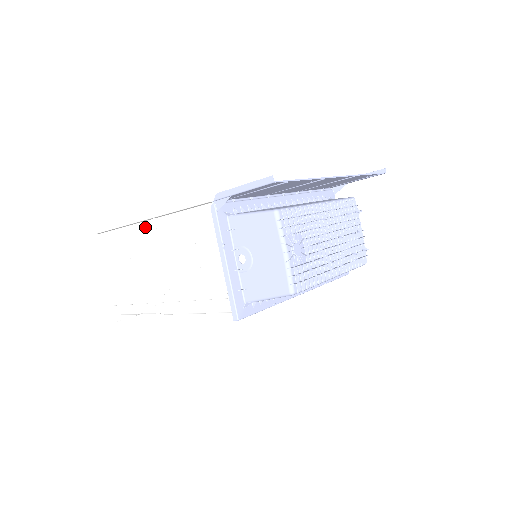
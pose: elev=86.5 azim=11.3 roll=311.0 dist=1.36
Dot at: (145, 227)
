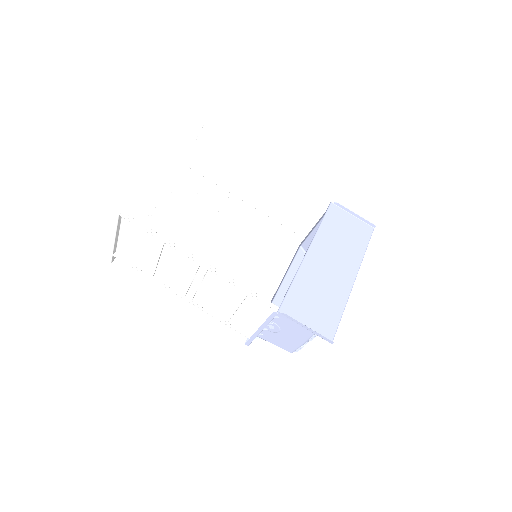
Dot at: occluded
